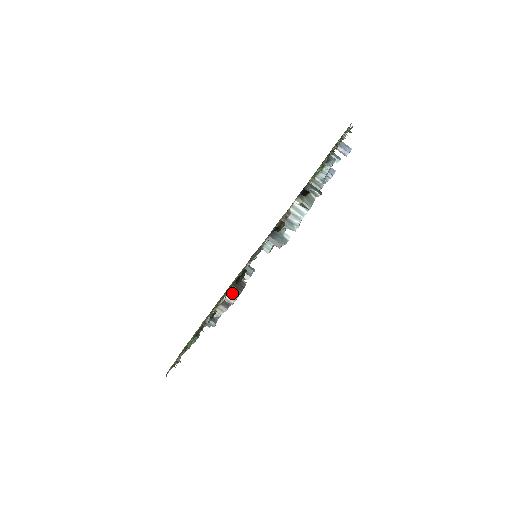
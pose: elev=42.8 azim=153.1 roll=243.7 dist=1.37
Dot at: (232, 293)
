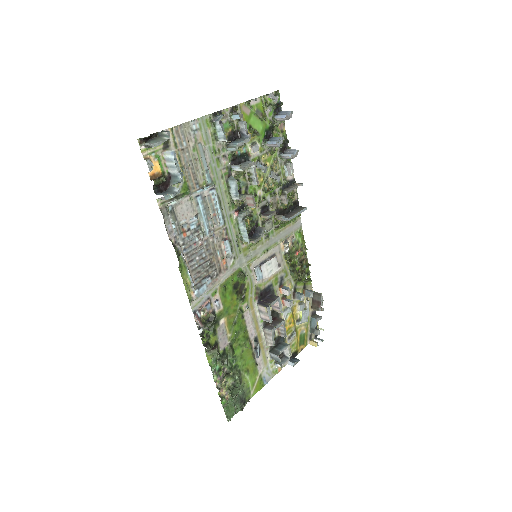
Dot at: (261, 308)
